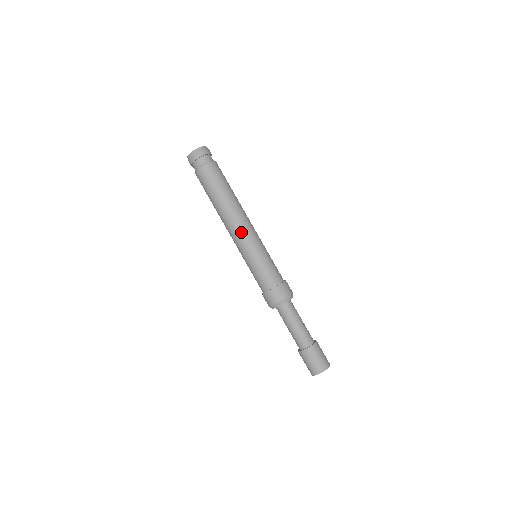
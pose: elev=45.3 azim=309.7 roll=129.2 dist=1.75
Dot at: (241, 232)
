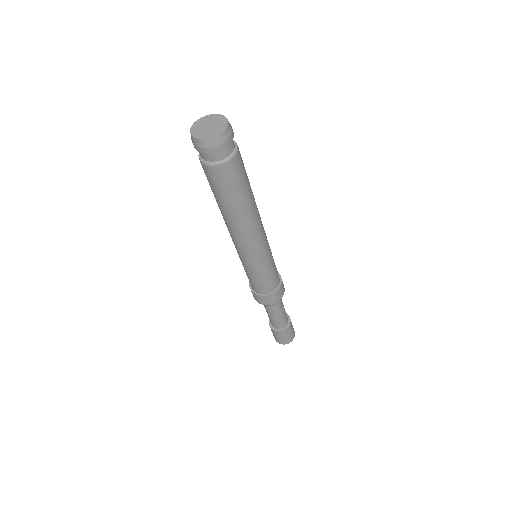
Dot at: (254, 245)
